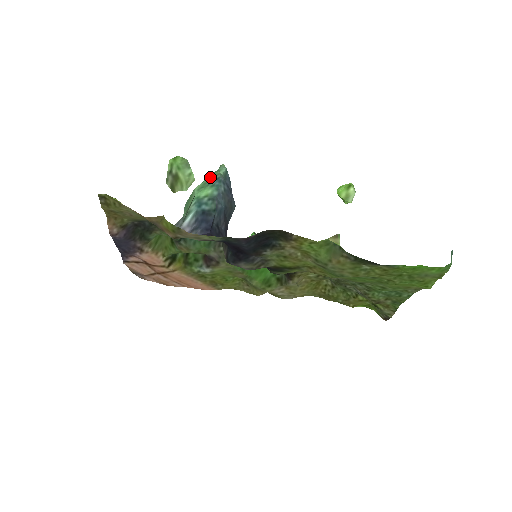
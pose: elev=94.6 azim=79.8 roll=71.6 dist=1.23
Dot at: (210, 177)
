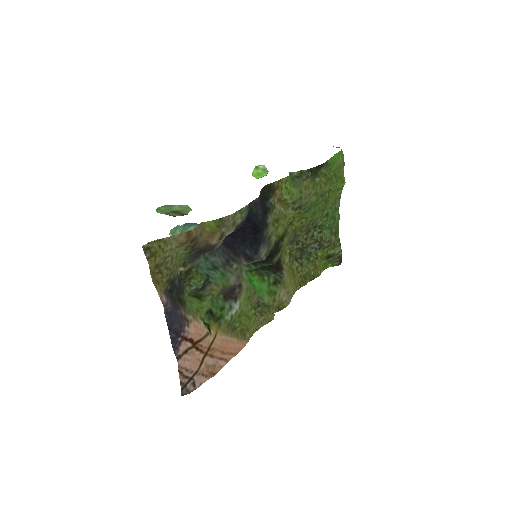
Dot at: (178, 231)
